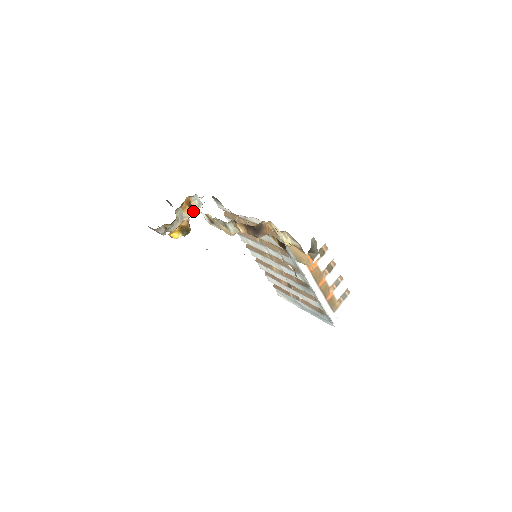
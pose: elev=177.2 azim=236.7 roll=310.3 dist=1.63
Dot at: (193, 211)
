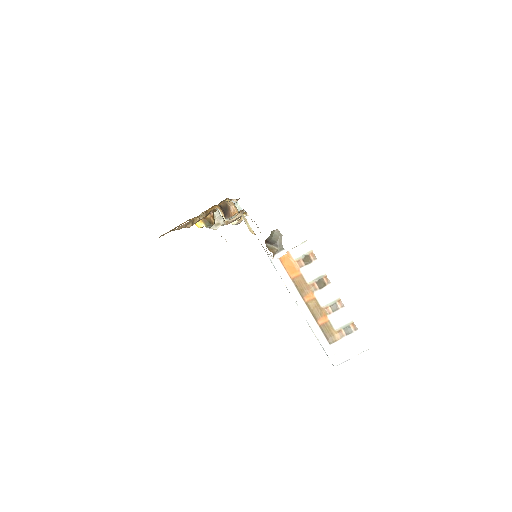
Dot at: occluded
